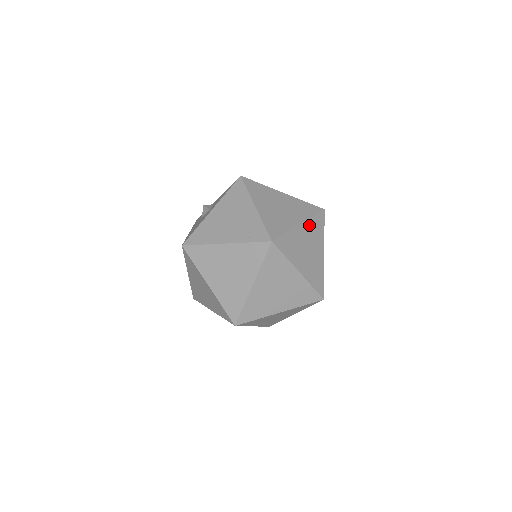
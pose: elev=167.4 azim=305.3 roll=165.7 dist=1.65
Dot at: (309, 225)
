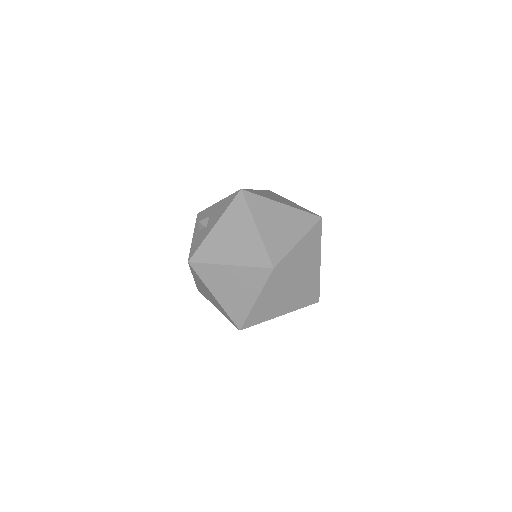
Dot at: occluded
